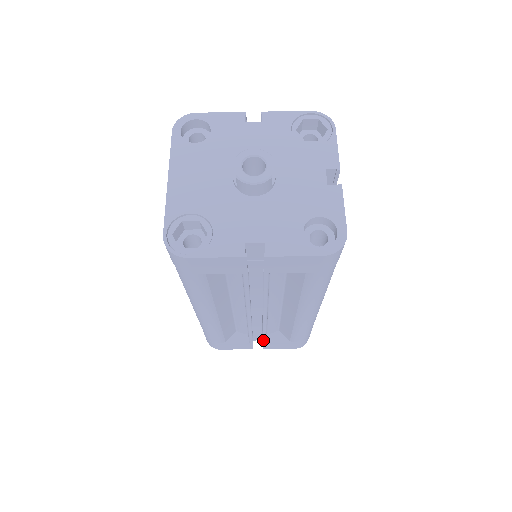
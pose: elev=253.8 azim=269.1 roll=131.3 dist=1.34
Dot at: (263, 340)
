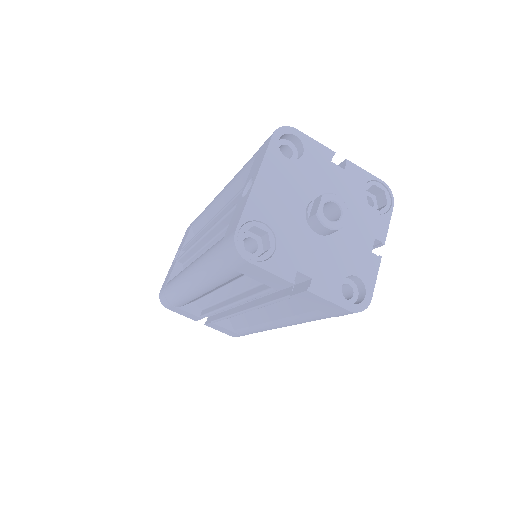
Dot at: (214, 321)
